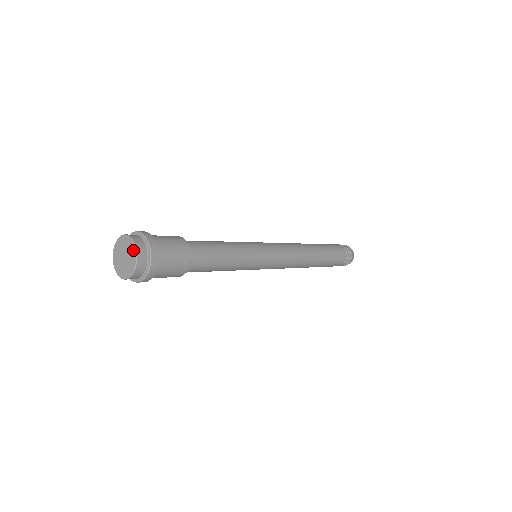
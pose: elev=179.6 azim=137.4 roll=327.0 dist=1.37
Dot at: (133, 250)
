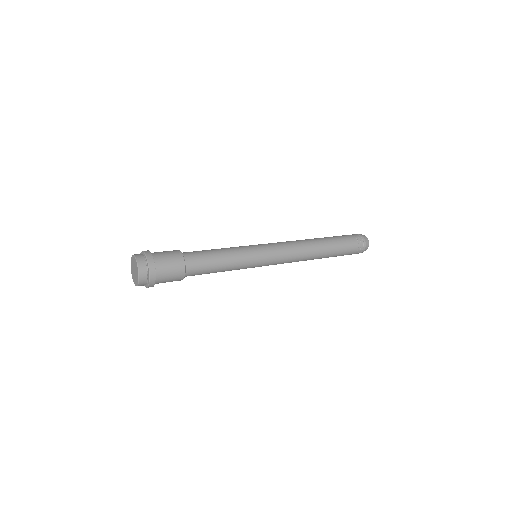
Dot at: (137, 272)
